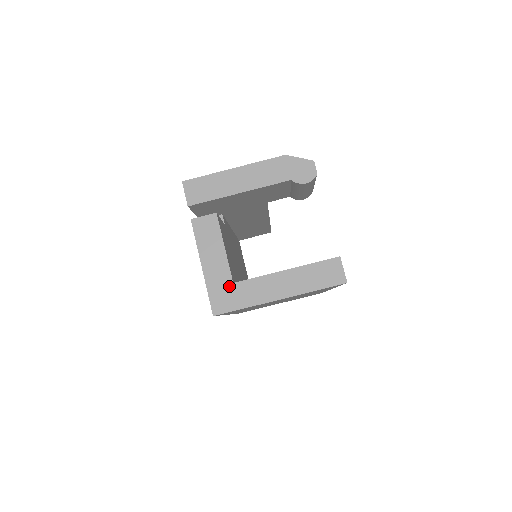
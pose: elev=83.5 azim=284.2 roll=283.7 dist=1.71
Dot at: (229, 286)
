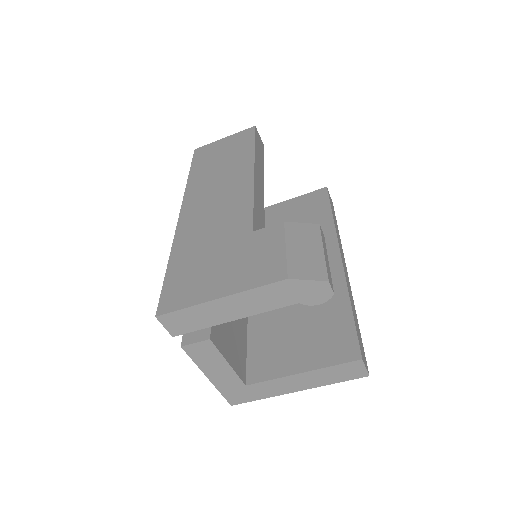
Dot at: (242, 388)
